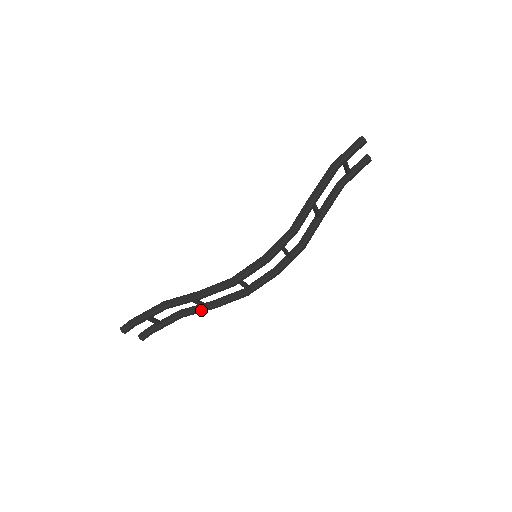
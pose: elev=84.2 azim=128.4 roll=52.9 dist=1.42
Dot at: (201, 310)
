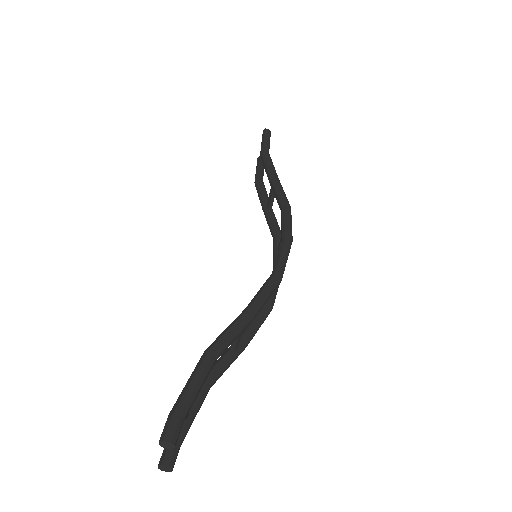
Dot at: (234, 357)
